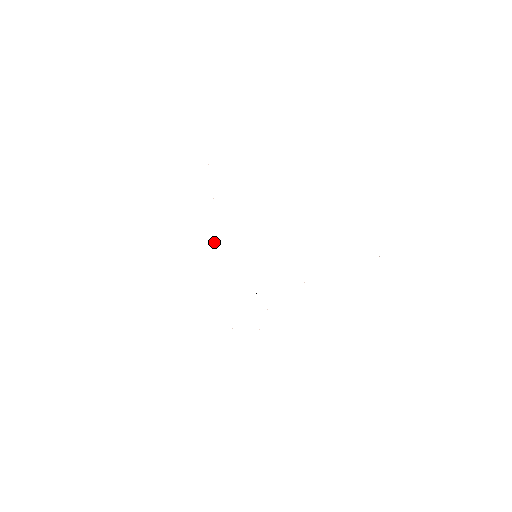
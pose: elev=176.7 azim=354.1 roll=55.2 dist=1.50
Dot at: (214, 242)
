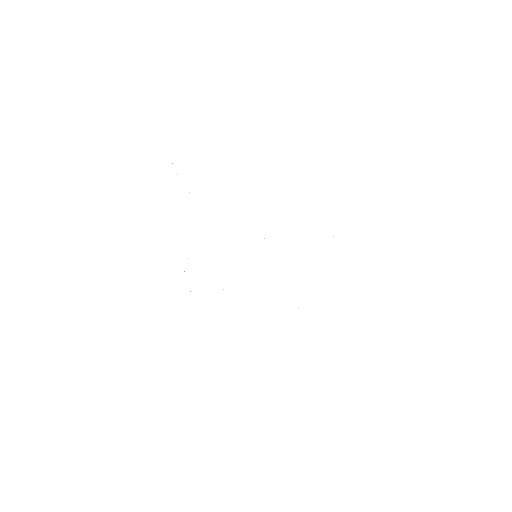
Dot at: occluded
